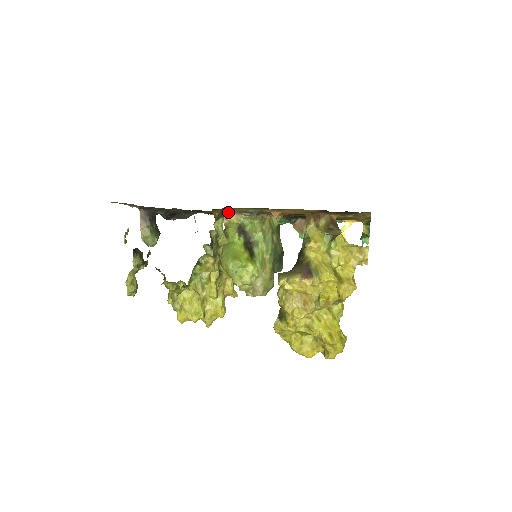
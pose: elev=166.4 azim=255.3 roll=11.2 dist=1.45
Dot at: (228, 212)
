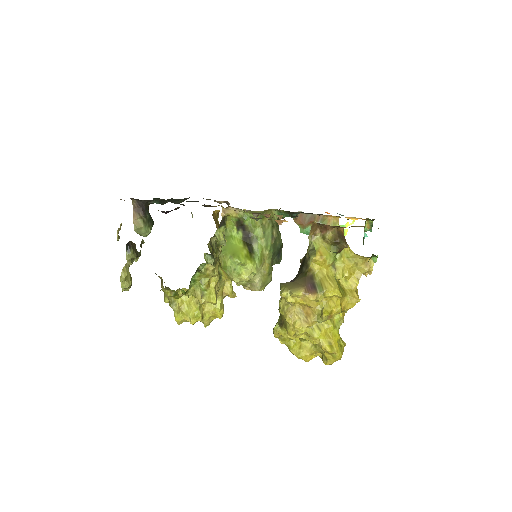
Dot at: occluded
